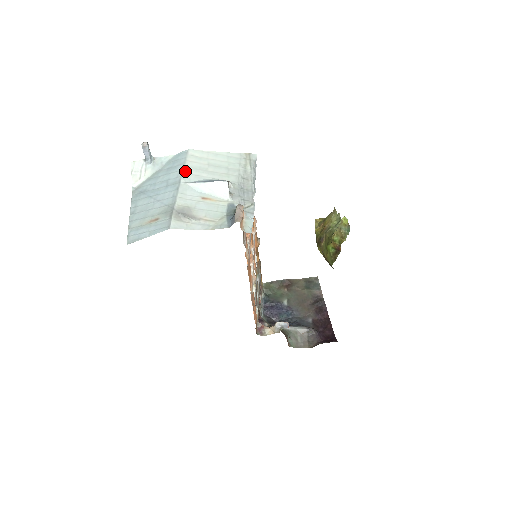
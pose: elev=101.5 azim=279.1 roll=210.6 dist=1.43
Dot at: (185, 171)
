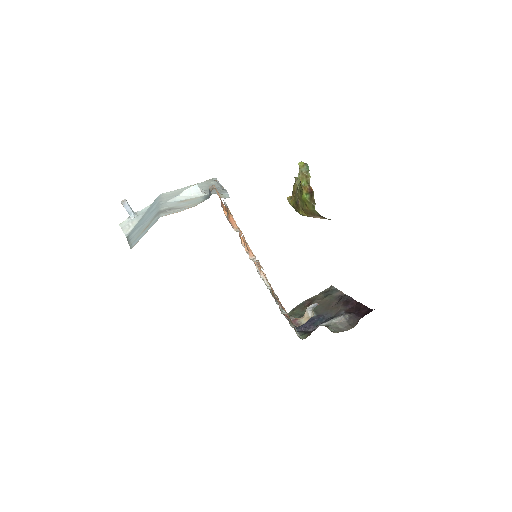
Dot at: (162, 200)
